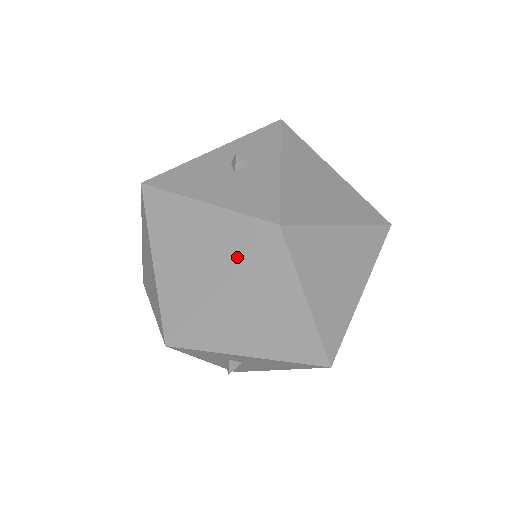
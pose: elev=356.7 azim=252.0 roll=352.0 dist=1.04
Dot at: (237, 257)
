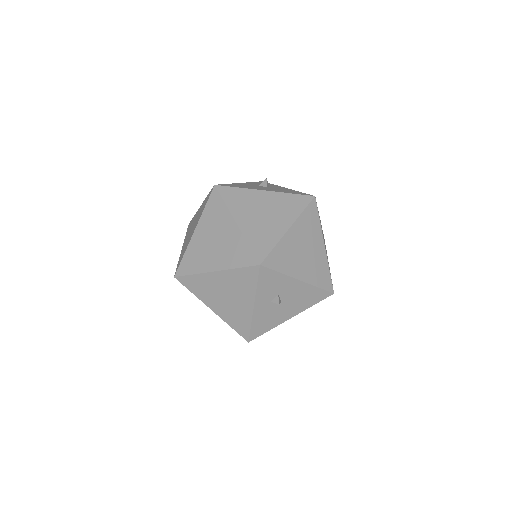
Dot at: (296, 212)
